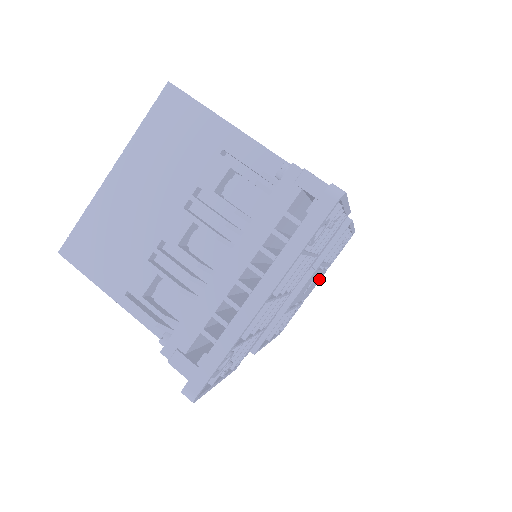
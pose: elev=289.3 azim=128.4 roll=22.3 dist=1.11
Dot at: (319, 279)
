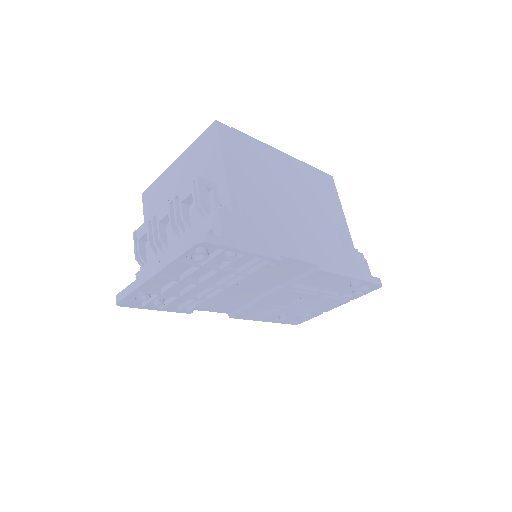
Dot at: (335, 304)
